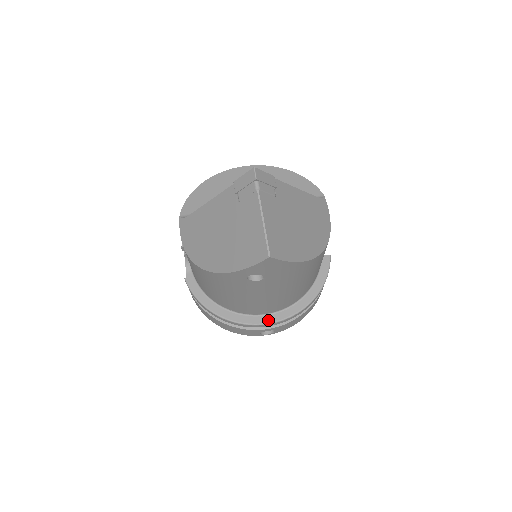
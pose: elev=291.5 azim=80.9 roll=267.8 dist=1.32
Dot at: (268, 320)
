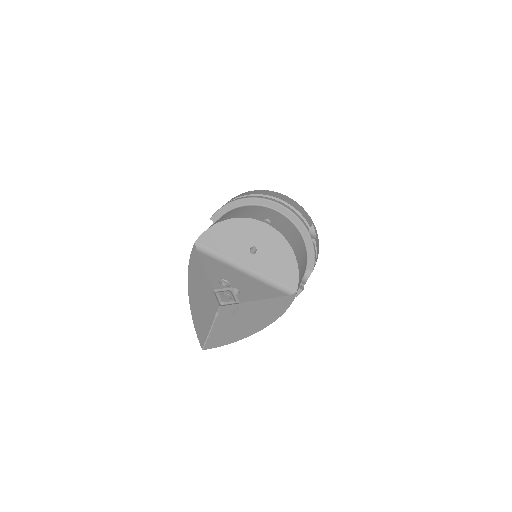
Dot at: occluded
